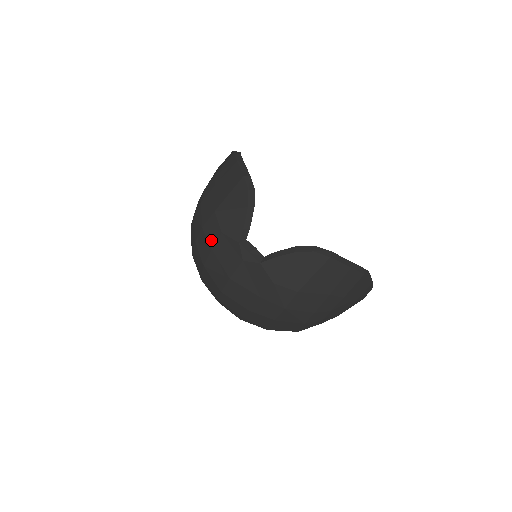
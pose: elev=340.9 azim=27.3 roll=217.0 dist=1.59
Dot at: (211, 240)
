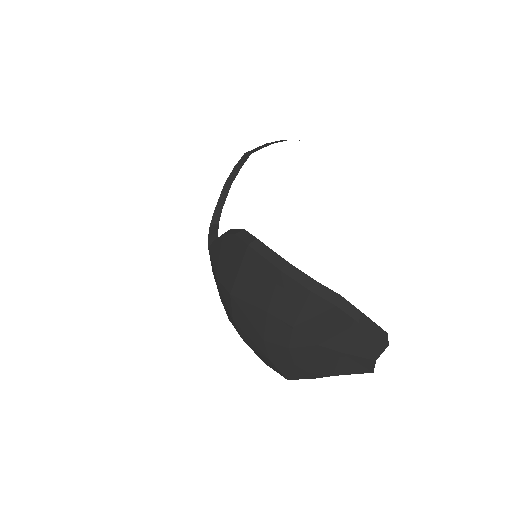
Dot at: occluded
